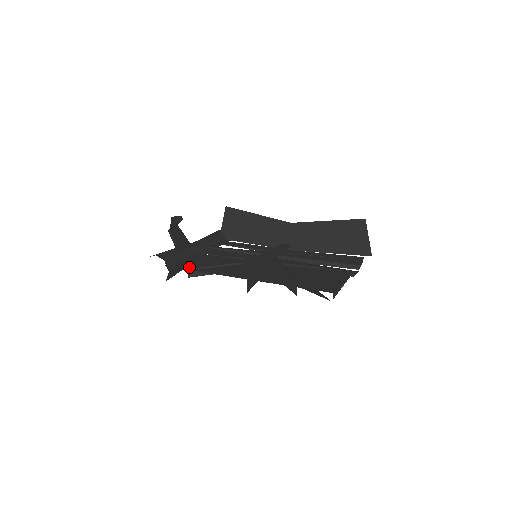
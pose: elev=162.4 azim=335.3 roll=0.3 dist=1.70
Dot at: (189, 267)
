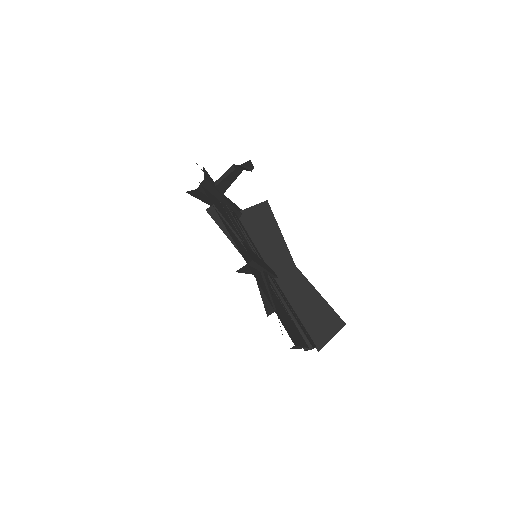
Dot at: (214, 204)
